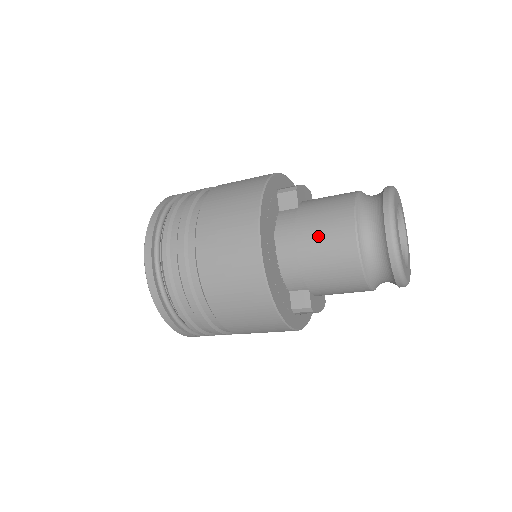
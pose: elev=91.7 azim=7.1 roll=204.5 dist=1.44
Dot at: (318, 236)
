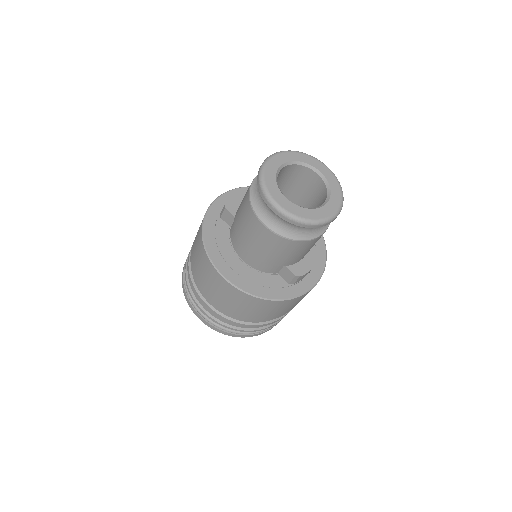
Dot at: (248, 236)
